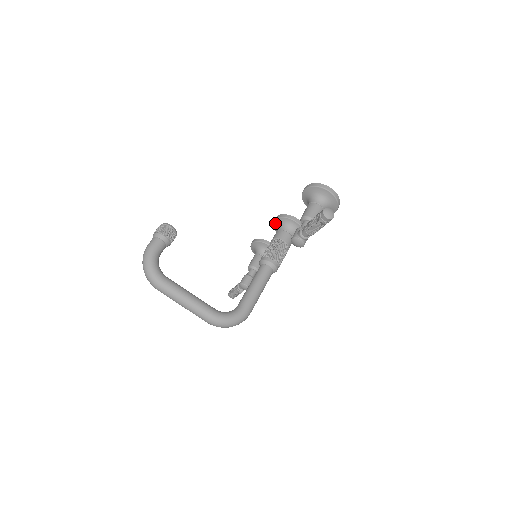
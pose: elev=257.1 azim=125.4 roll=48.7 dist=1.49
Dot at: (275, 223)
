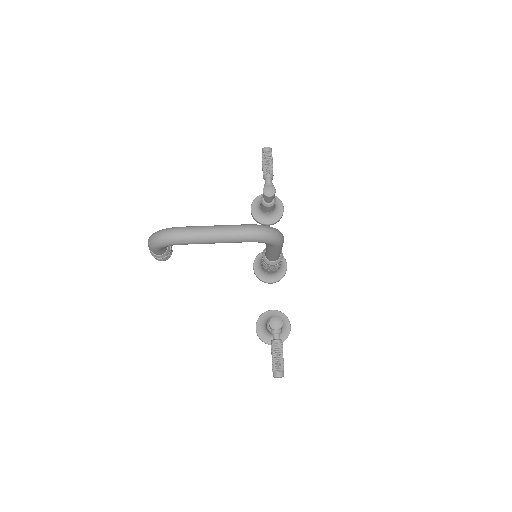
Dot at: (256, 269)
